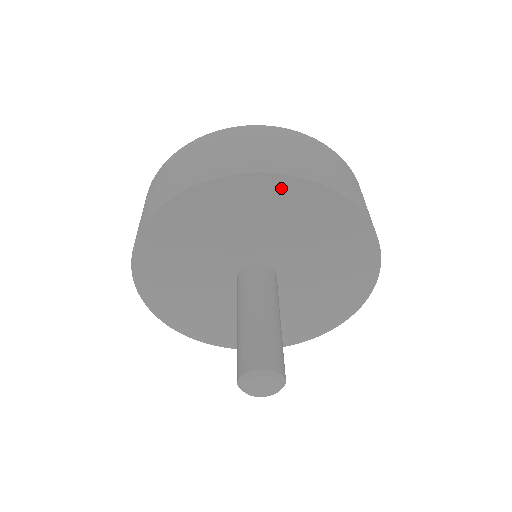
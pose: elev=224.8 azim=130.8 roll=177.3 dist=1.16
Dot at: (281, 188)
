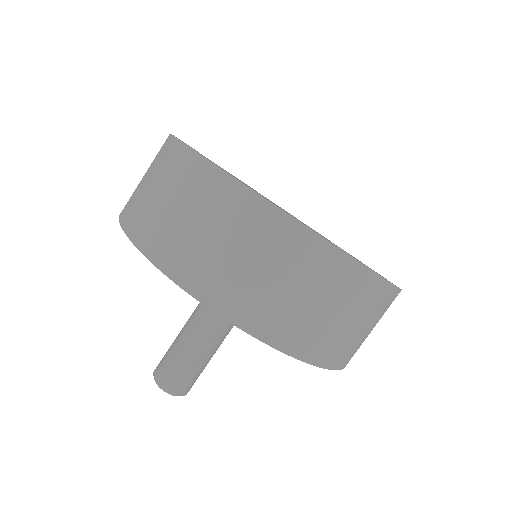
Dot at: occluded
